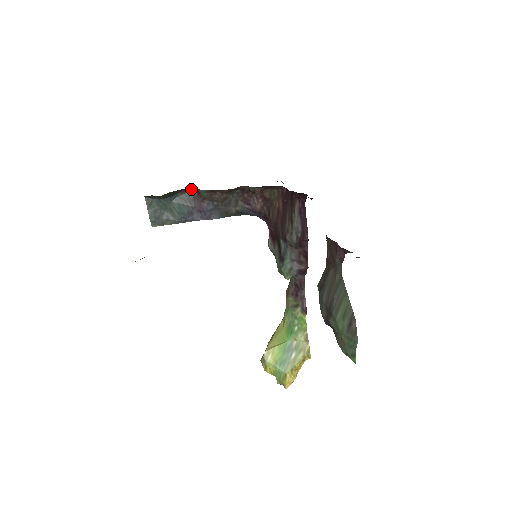
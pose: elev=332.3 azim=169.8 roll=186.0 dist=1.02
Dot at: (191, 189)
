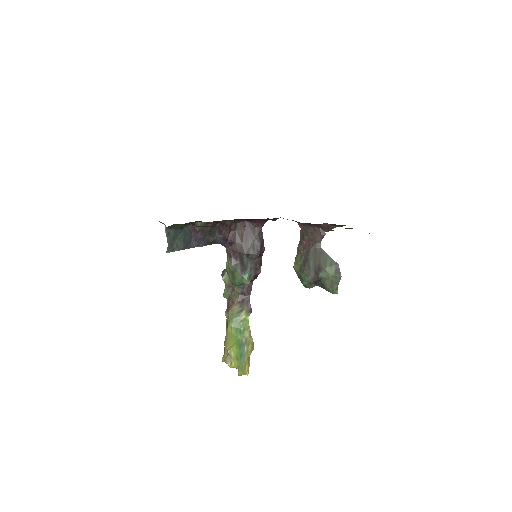
Dot at: (191, 223)
